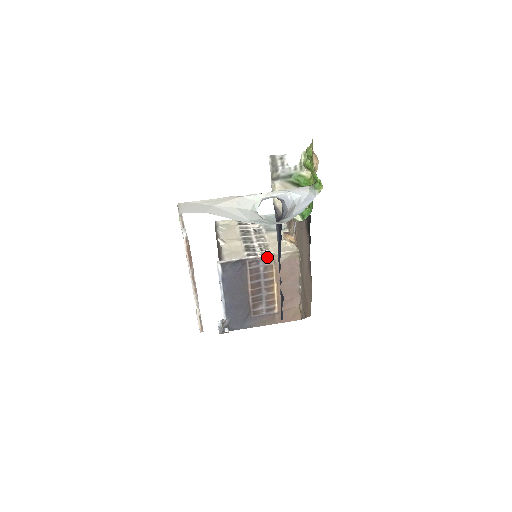
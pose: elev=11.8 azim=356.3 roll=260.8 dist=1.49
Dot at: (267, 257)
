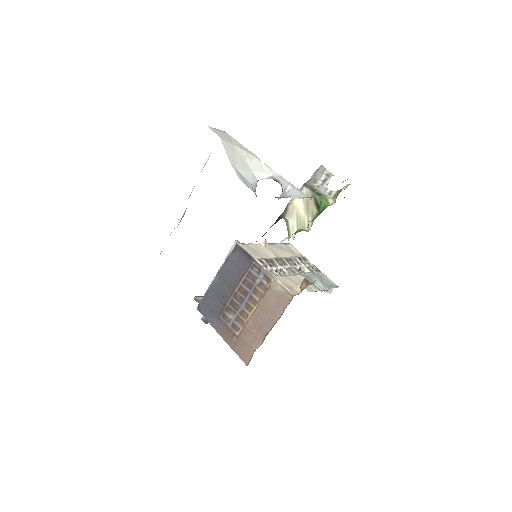
Dot at: (269, 275)
